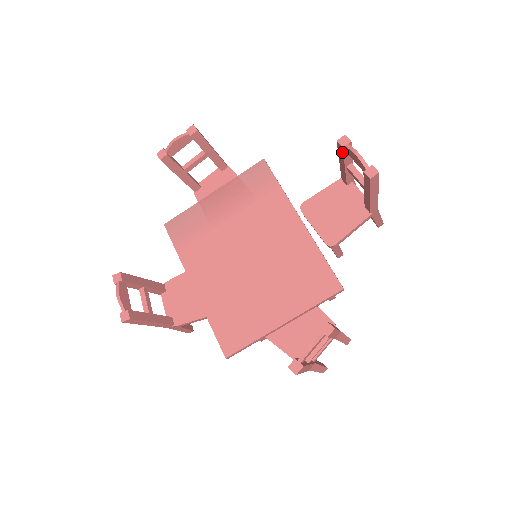
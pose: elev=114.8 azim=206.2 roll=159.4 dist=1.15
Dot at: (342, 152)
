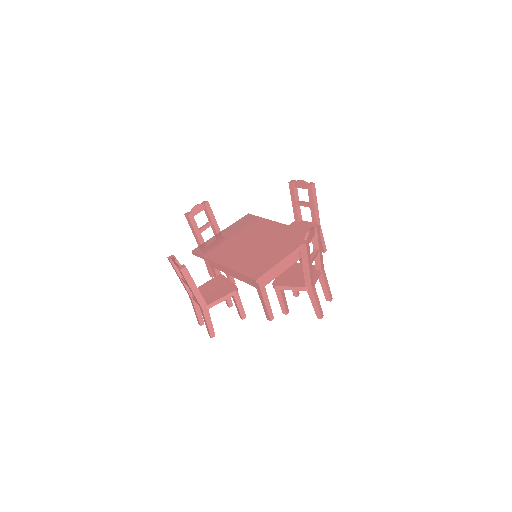
Dot at: (293, 188)
